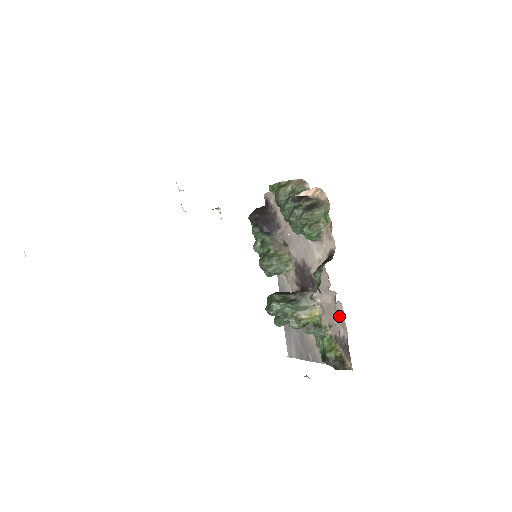
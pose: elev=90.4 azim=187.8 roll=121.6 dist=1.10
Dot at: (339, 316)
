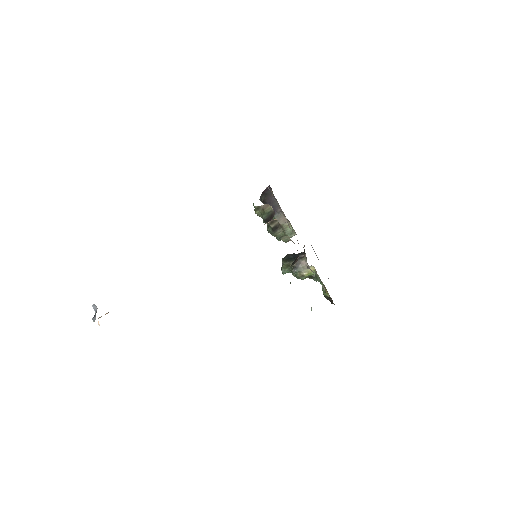
Dot at: occluded
